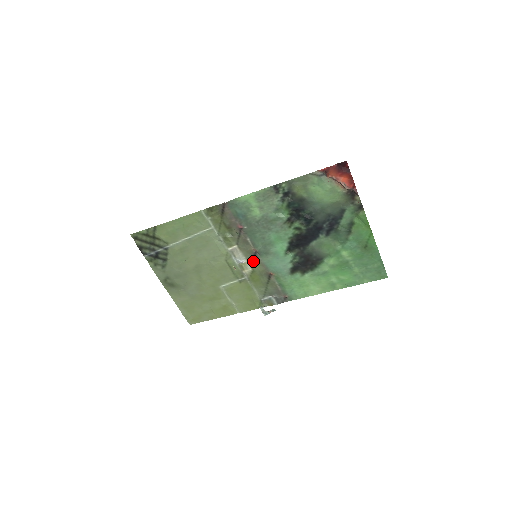
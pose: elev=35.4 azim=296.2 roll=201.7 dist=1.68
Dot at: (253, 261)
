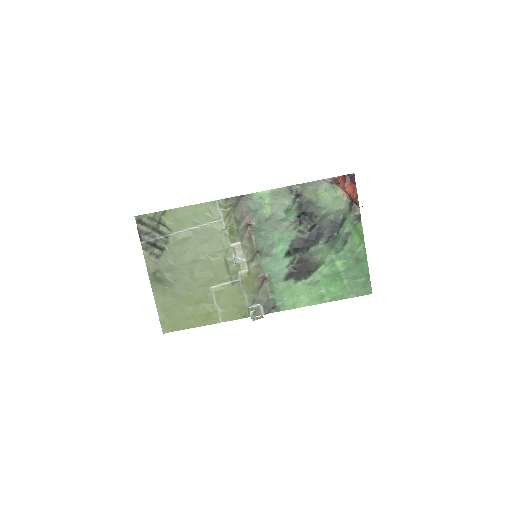
Dot at: (251, 262)
